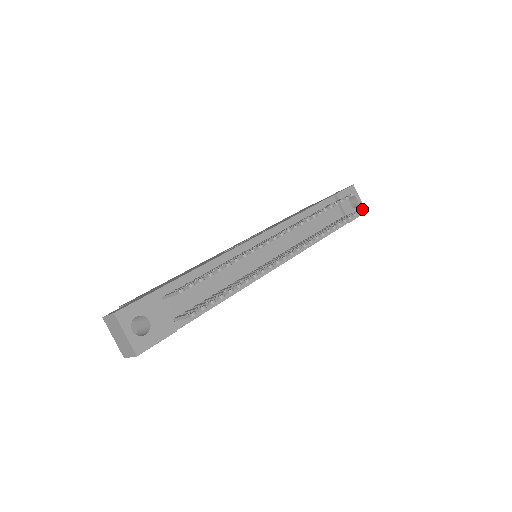
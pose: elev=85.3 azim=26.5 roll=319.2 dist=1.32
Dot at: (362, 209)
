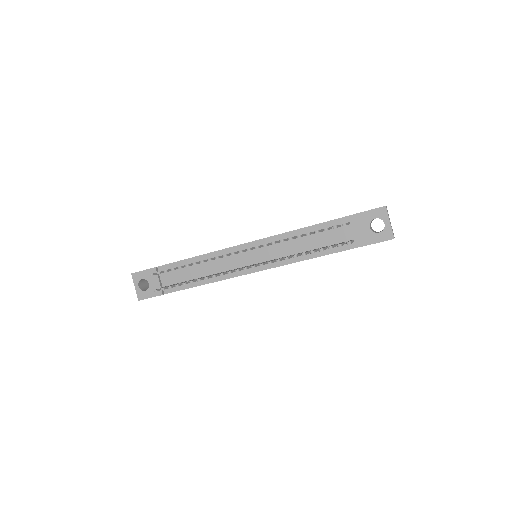
Dot at: (388, 235)
